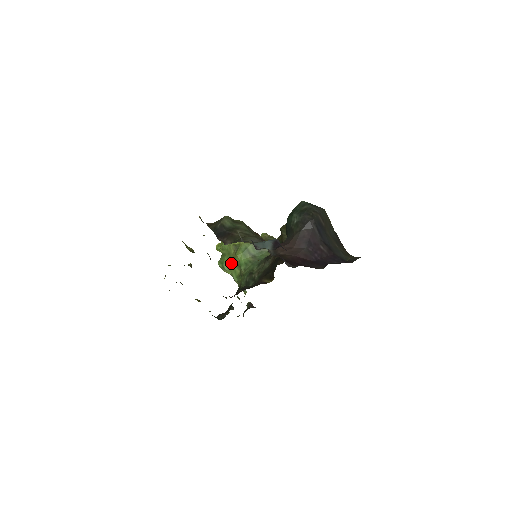
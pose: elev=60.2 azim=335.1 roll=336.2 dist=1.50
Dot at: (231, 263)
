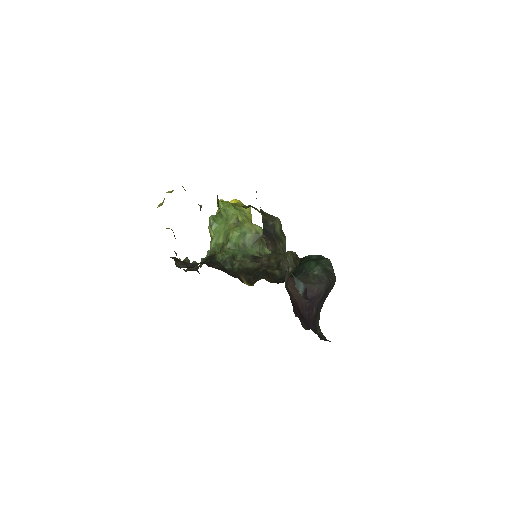
Dot at: (222, 229)
